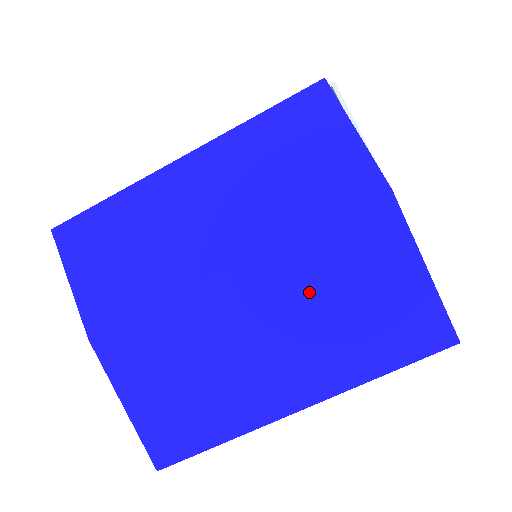
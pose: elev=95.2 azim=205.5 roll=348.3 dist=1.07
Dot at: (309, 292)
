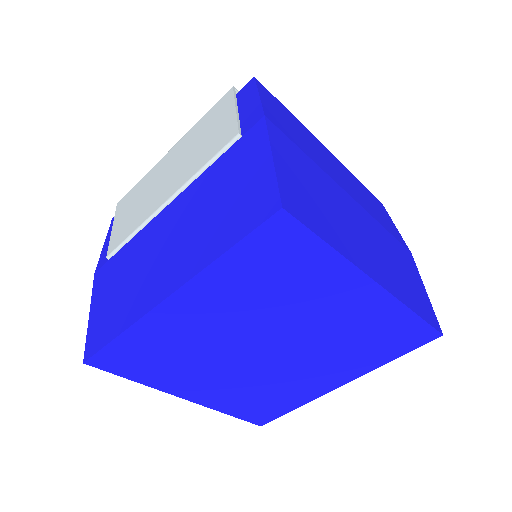
Dot at: (383, 244)
